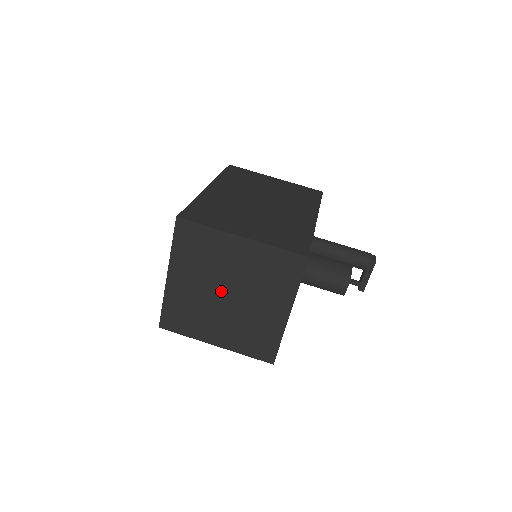
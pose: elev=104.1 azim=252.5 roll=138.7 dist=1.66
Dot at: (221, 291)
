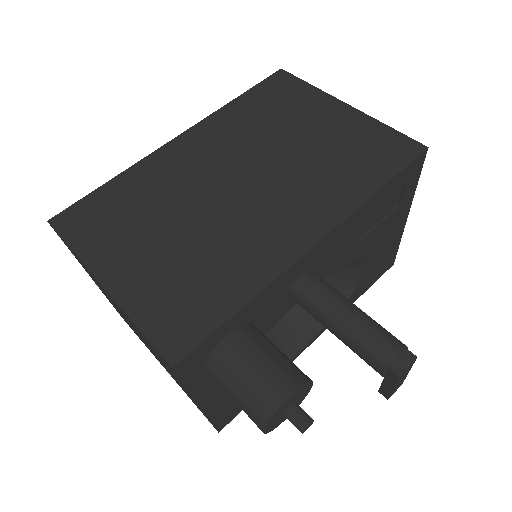
Dot at: occluded
